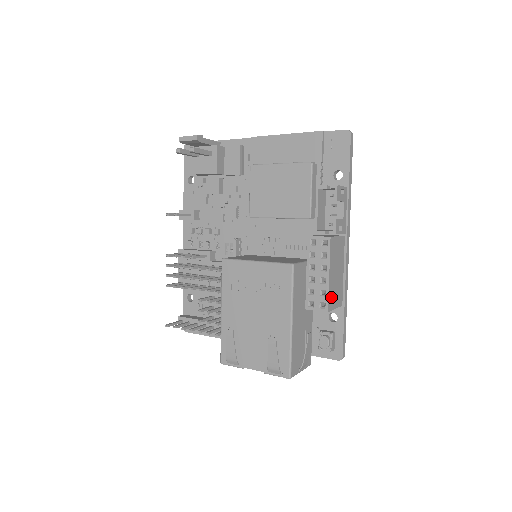
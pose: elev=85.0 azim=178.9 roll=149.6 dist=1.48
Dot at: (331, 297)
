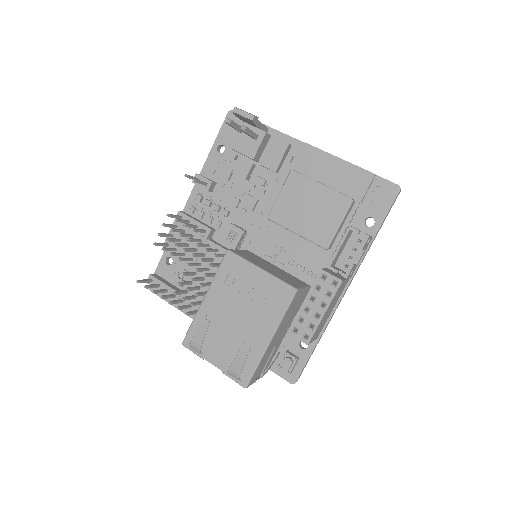
Dot at: (316, 332)
